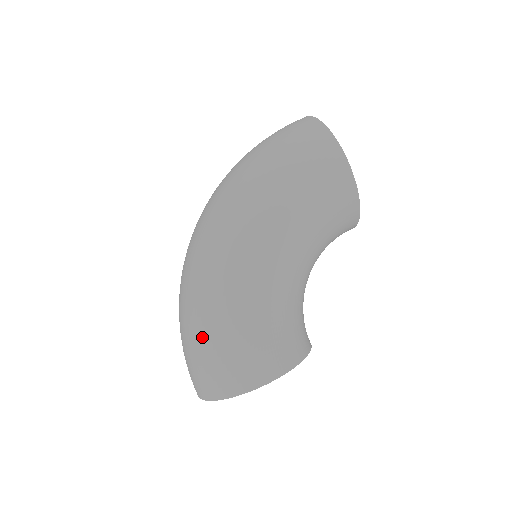
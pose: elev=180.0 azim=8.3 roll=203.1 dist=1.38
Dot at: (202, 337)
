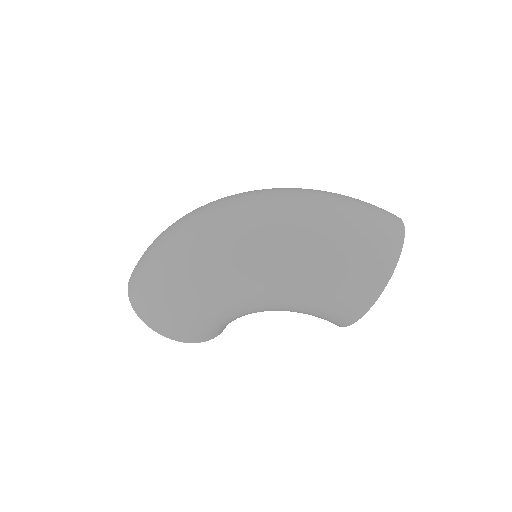
Dot at: (157, 275)
